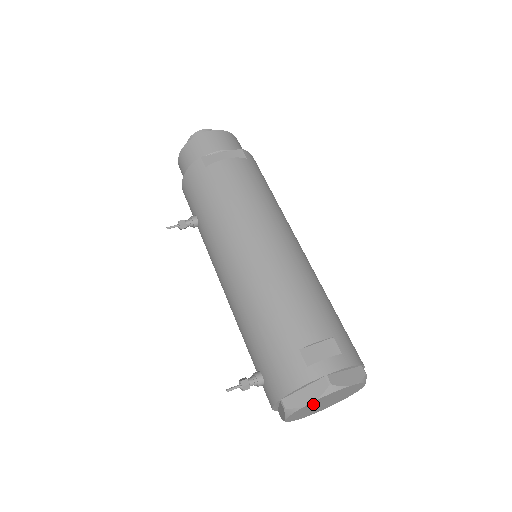
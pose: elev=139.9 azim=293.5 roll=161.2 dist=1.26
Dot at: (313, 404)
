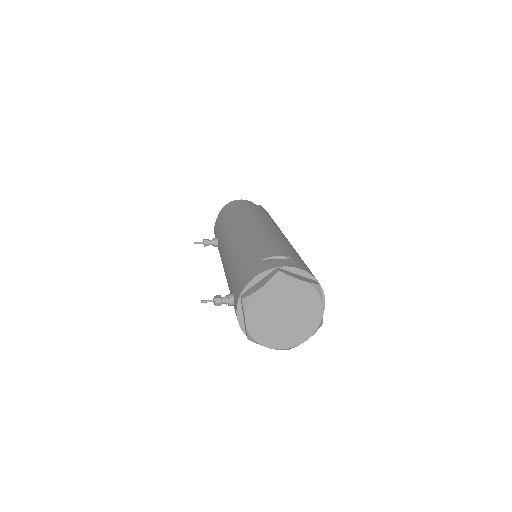
Dot at: (267, 298)
